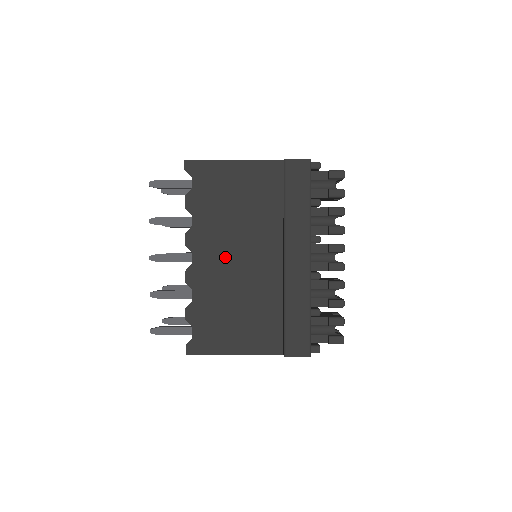
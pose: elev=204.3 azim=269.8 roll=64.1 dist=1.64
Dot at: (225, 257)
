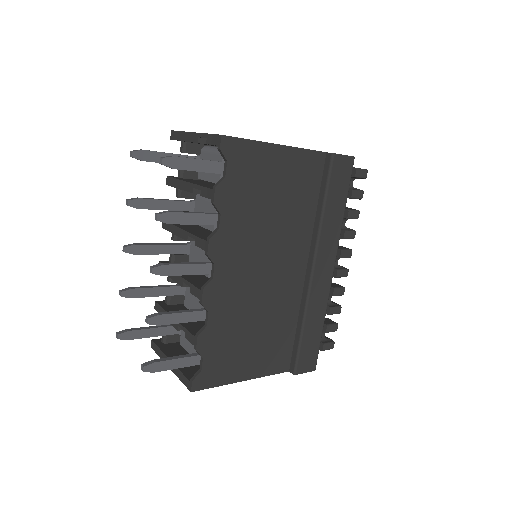
Dot at: (251, 269)
